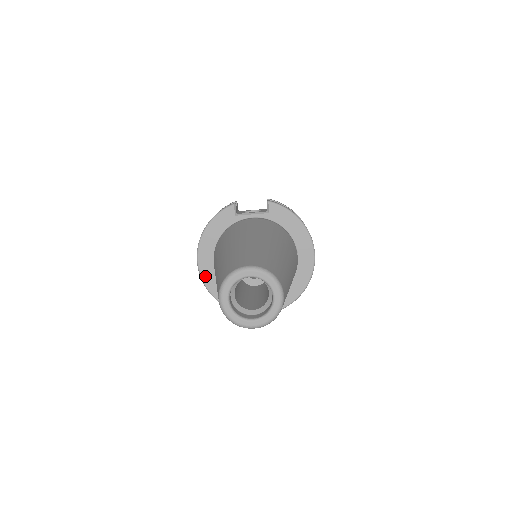
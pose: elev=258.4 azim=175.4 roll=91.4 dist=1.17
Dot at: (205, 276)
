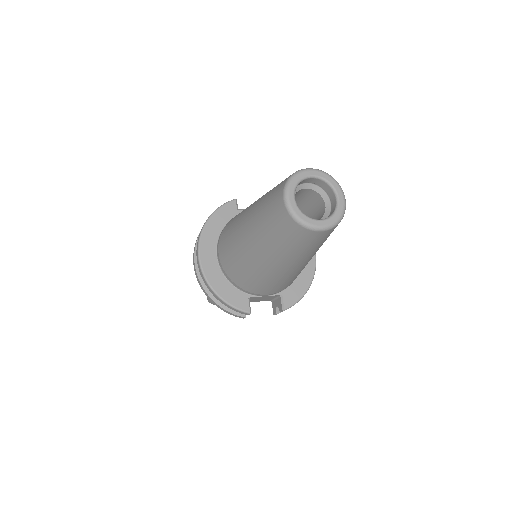
Dot at: (207, 270)
